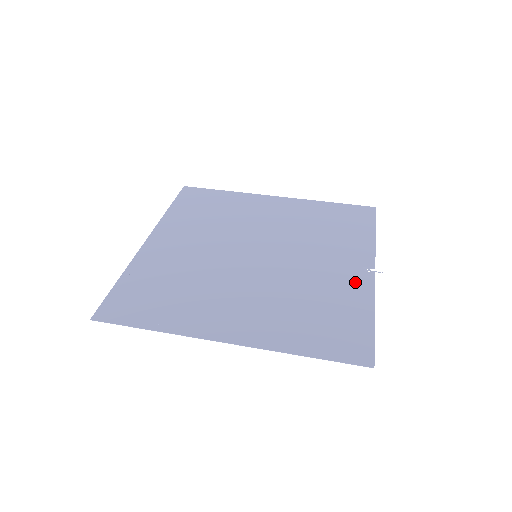
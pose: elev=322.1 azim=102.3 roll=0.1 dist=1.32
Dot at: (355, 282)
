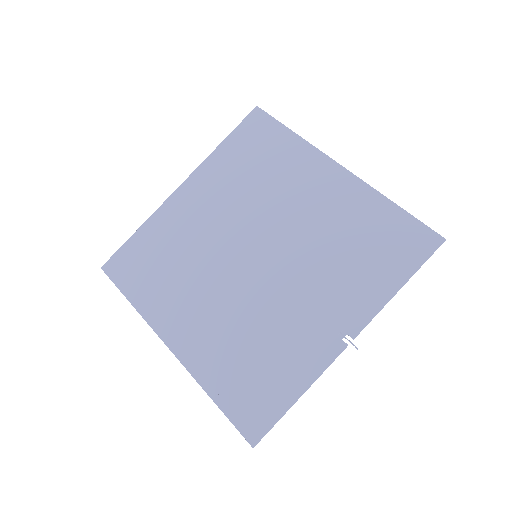
Dot at: (317, 346)
